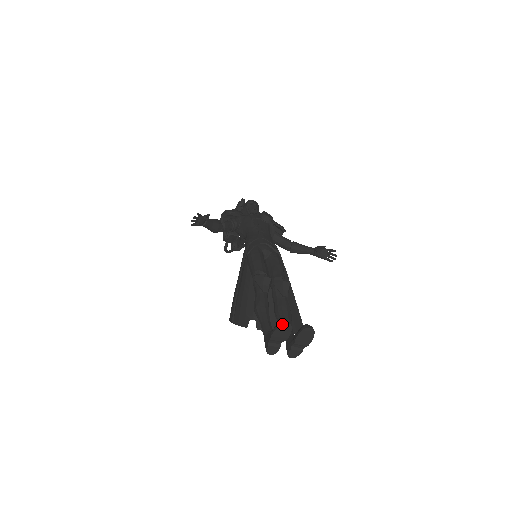
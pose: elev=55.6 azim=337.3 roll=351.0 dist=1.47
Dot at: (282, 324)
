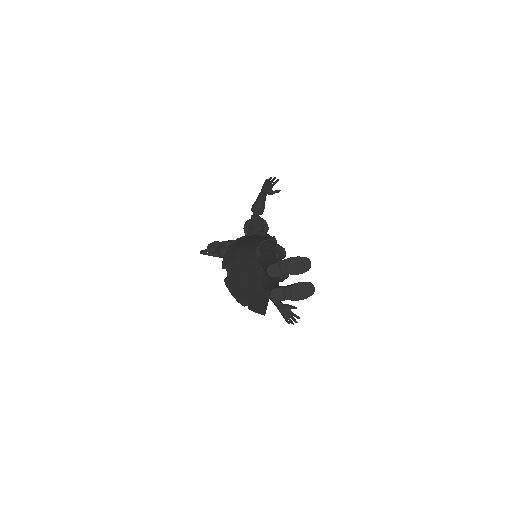
Dot at: (308, 259)
